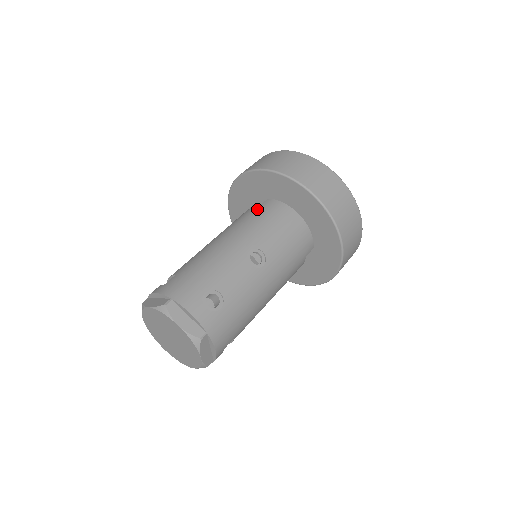
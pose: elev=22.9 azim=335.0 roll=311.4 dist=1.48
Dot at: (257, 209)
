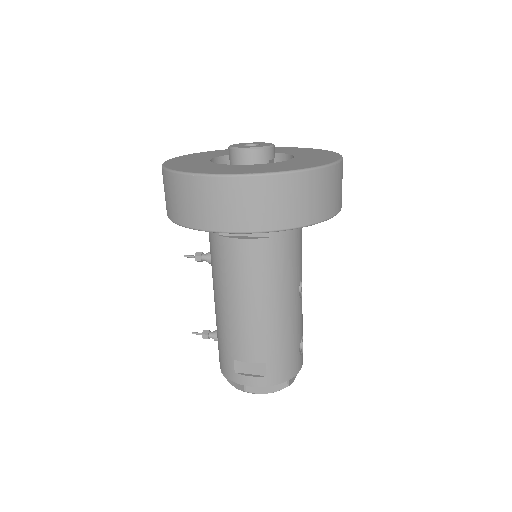
Dot at: (273, 245)
